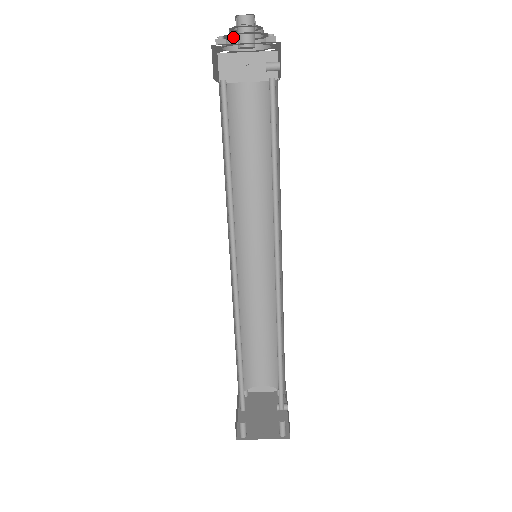
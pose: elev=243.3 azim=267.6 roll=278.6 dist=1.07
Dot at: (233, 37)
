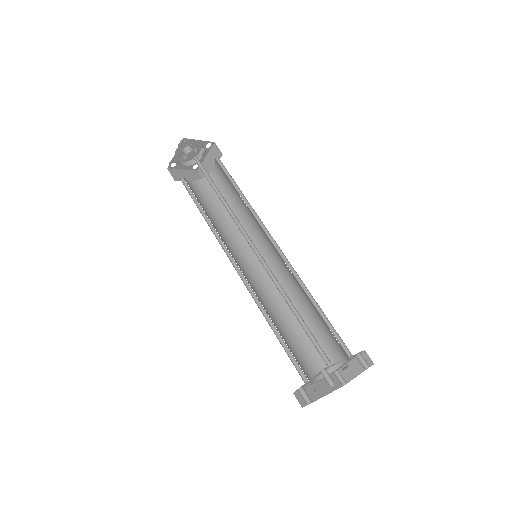
Dot at: occluded
